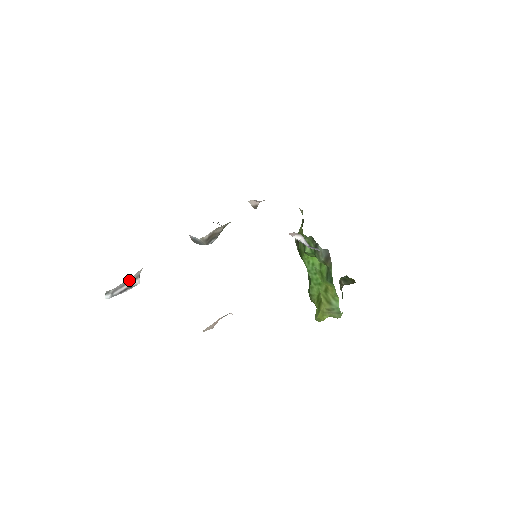
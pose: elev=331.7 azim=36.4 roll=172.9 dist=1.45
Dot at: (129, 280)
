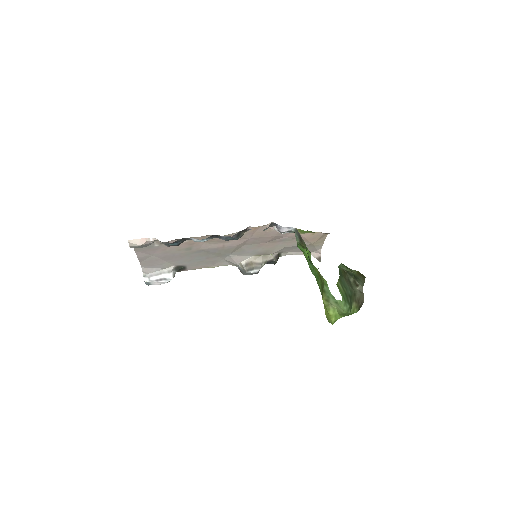
Dot at: (162, 272)
